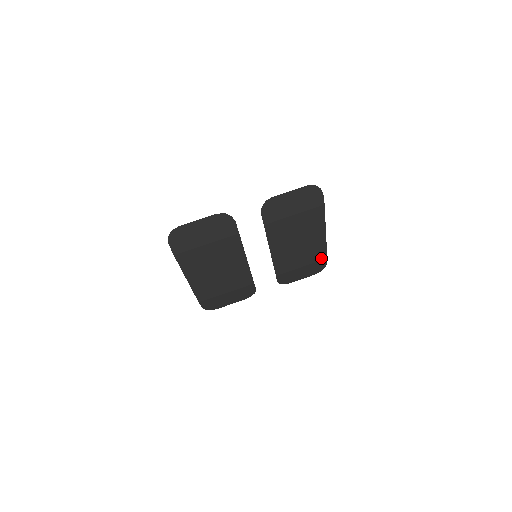
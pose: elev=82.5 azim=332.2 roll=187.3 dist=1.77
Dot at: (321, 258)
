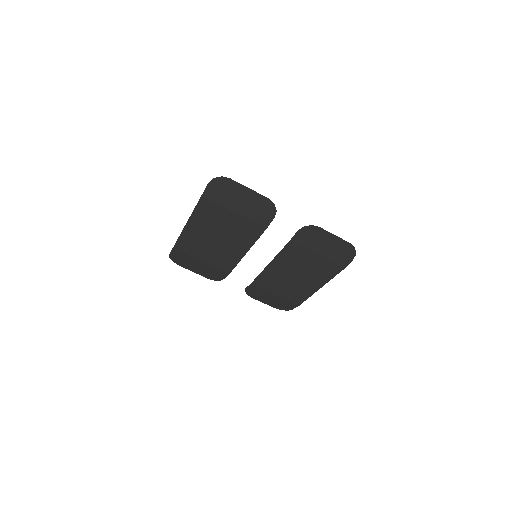
Dot at: (295, 302)
